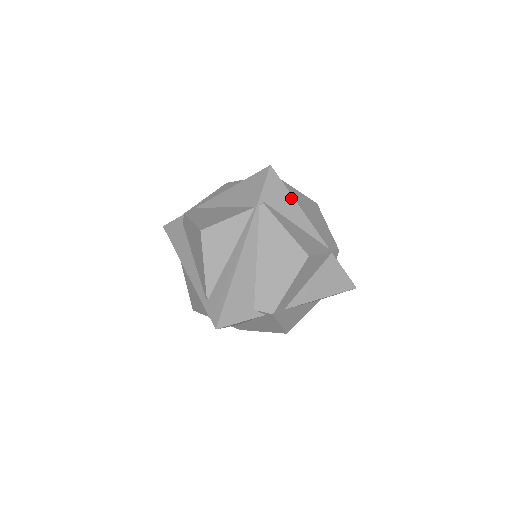
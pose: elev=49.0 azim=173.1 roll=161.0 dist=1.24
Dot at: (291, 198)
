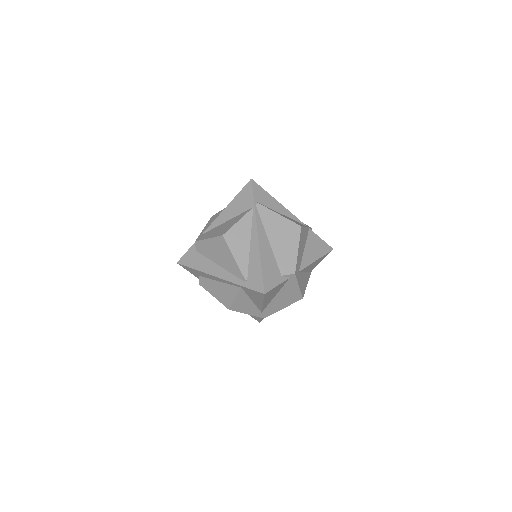
Dot at: (271, 197)
